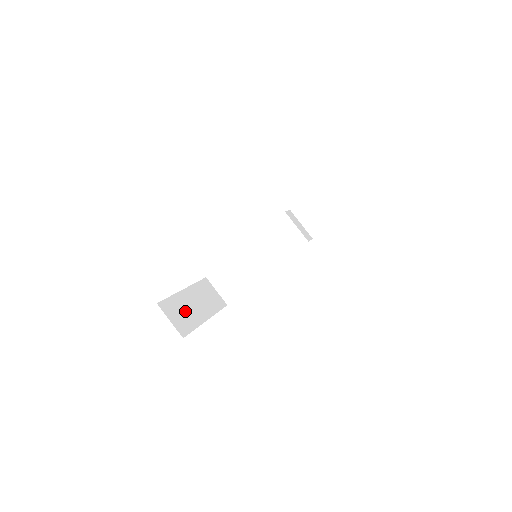
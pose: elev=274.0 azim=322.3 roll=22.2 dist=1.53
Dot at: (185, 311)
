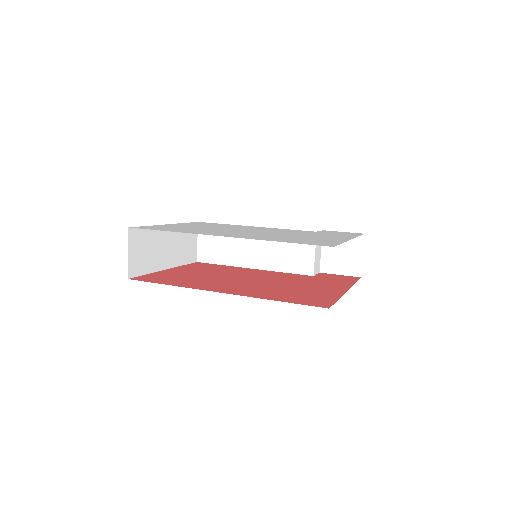
Dot at: (151, 249)
